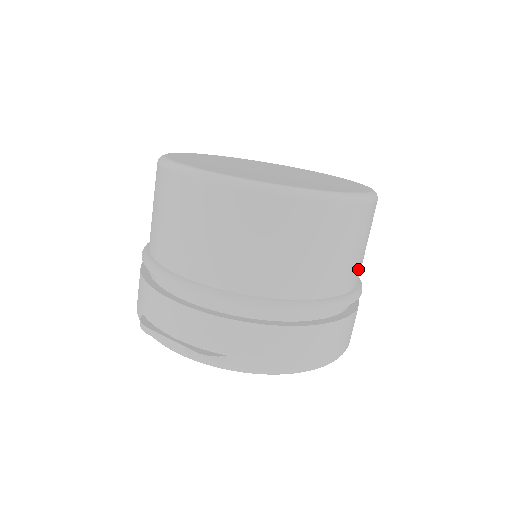
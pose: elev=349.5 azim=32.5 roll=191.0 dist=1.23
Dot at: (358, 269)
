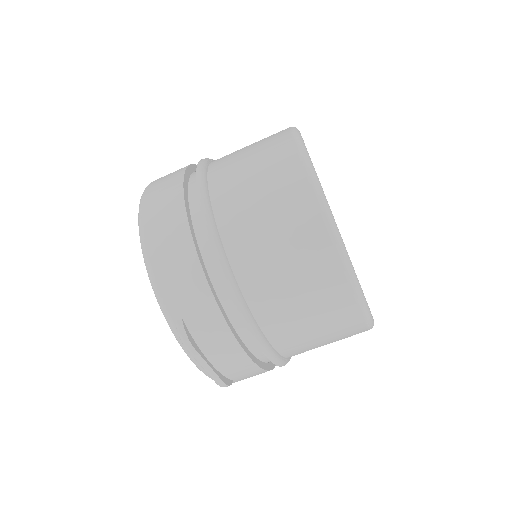
Dot at: occluded
